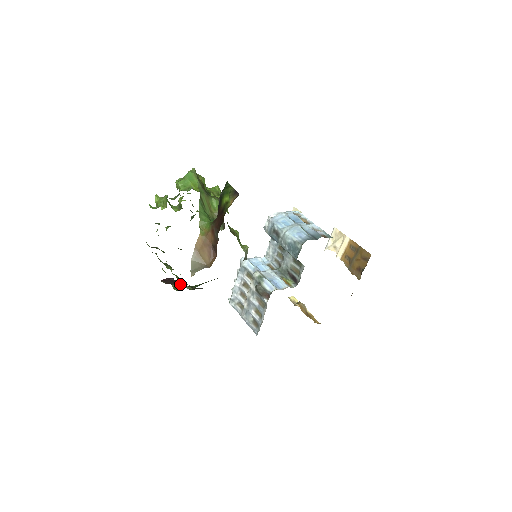
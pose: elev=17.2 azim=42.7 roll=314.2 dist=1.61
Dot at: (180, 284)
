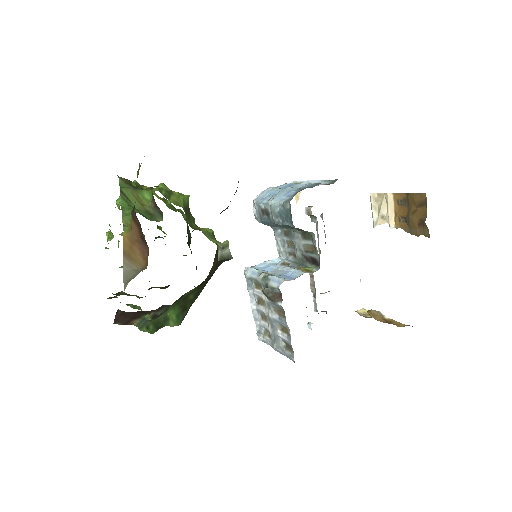
Dot at: (135, 316)
